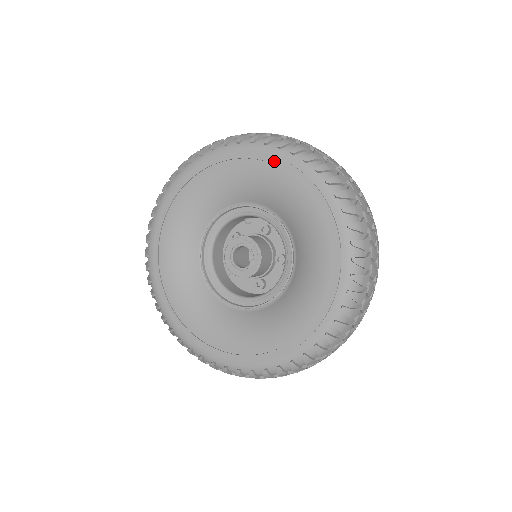
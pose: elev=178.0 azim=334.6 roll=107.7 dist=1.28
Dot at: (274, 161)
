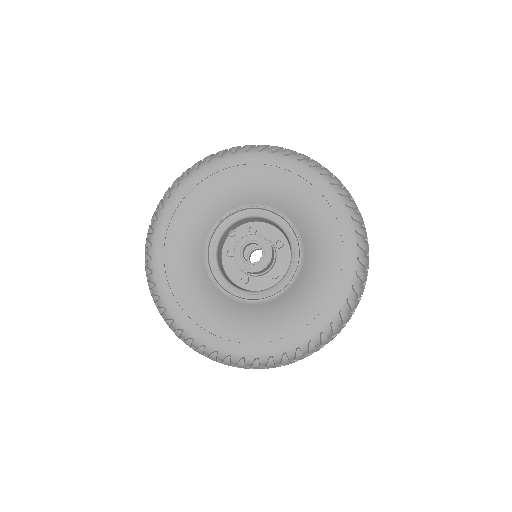
Dot at: (236, 163)
